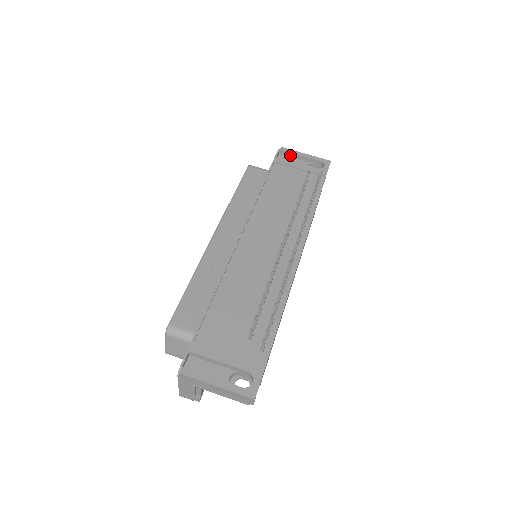
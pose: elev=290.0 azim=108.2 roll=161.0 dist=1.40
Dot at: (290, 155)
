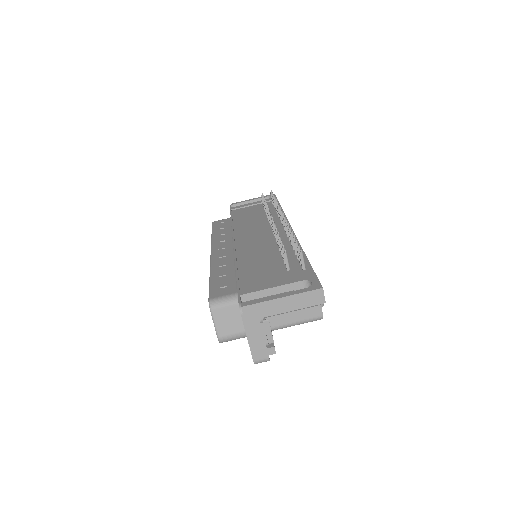
Dot at: occluded
